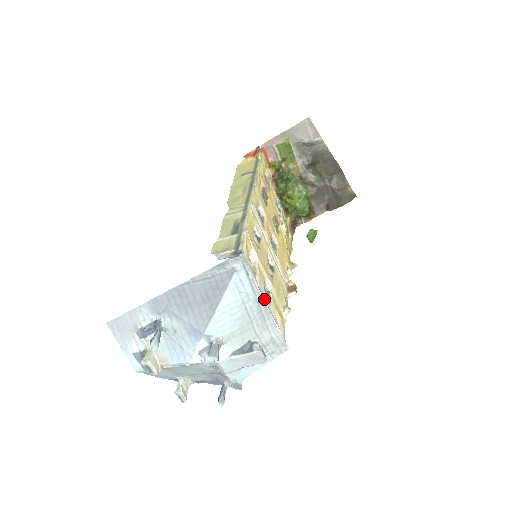
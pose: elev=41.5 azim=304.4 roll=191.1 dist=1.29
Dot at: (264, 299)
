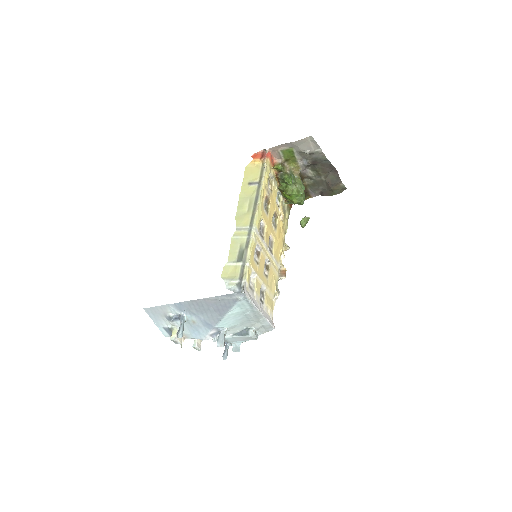
Dot at: (259, 309)
